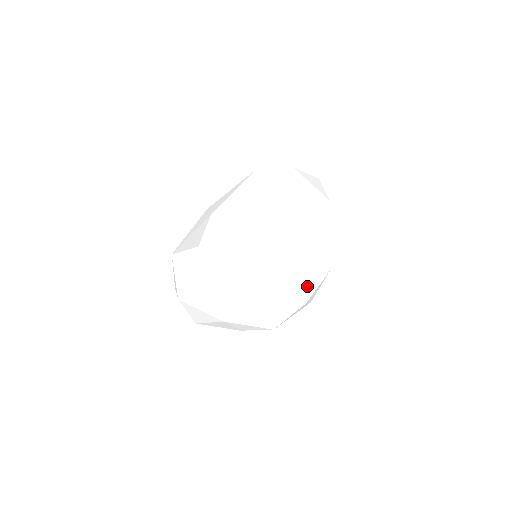
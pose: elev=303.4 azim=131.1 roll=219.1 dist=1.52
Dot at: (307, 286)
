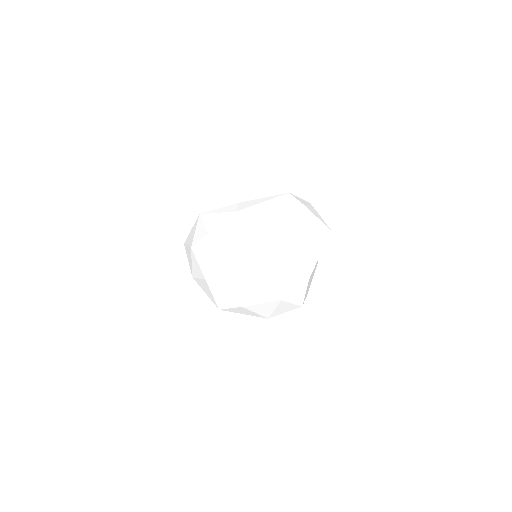
Dot at: (246, 294)
